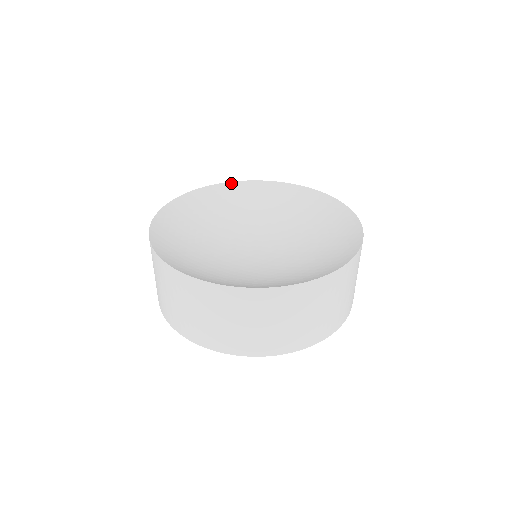
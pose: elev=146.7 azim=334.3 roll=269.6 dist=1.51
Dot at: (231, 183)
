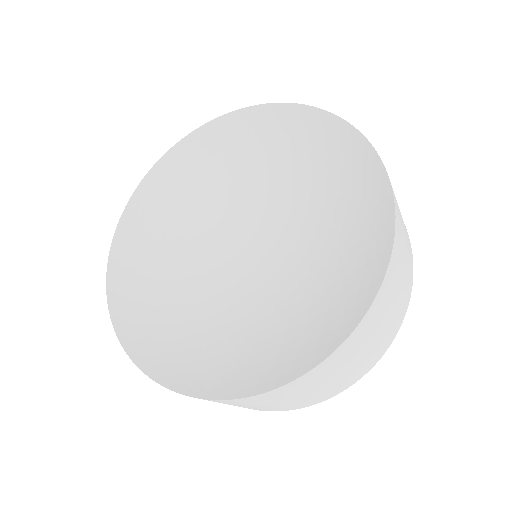
Dot at: (134, 195)
